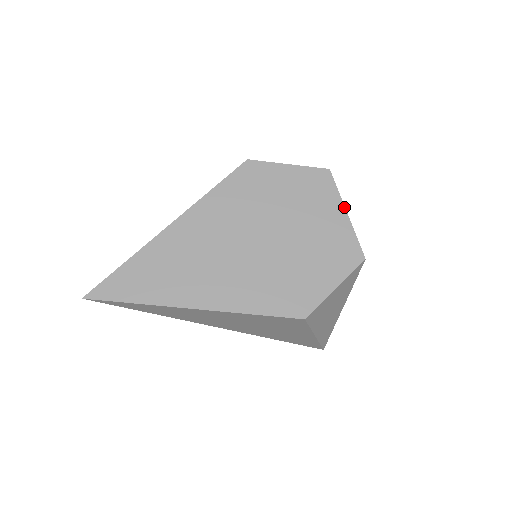
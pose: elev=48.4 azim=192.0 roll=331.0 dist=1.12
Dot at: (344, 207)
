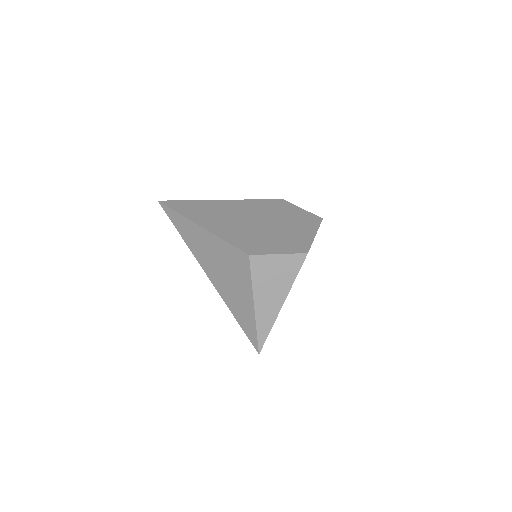
Dot at: (316, 232)
